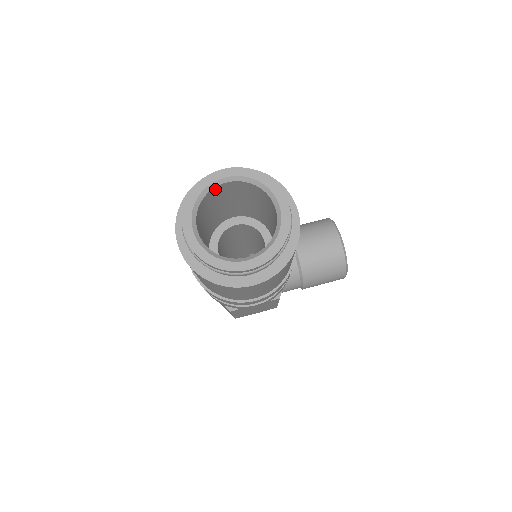
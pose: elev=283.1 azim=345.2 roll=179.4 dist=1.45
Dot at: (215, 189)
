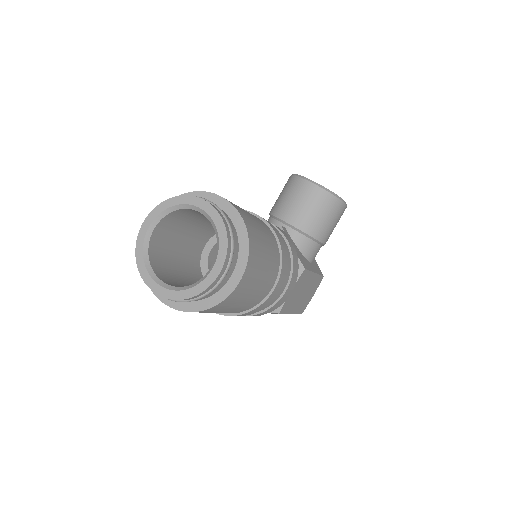
Dot at: (152, 242)
